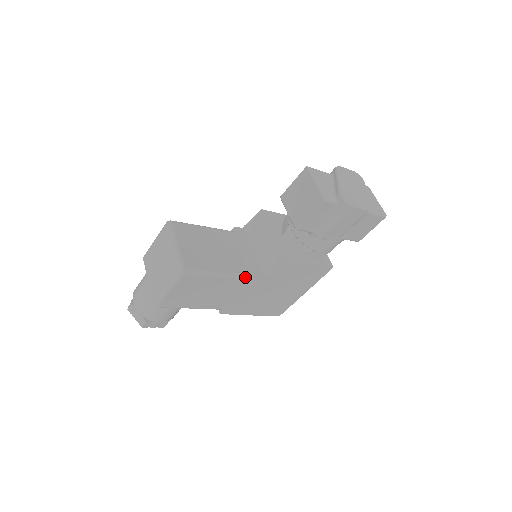
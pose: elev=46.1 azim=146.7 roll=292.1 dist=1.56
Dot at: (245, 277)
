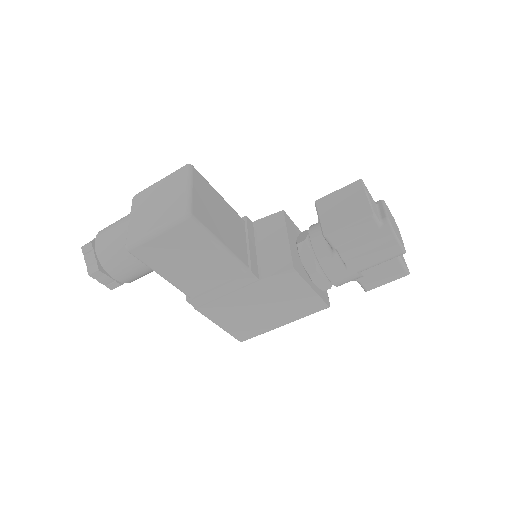
Dot at: (242, 266)
